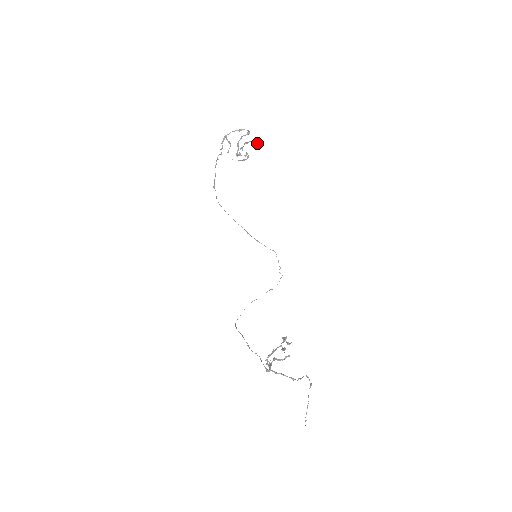
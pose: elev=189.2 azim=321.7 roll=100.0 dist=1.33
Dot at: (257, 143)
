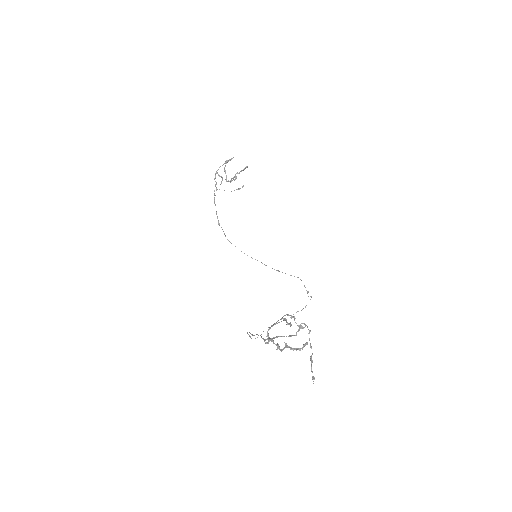
Dot at: (245, 168)
